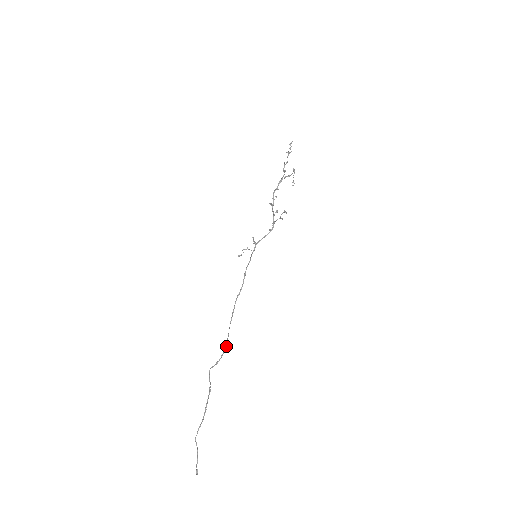
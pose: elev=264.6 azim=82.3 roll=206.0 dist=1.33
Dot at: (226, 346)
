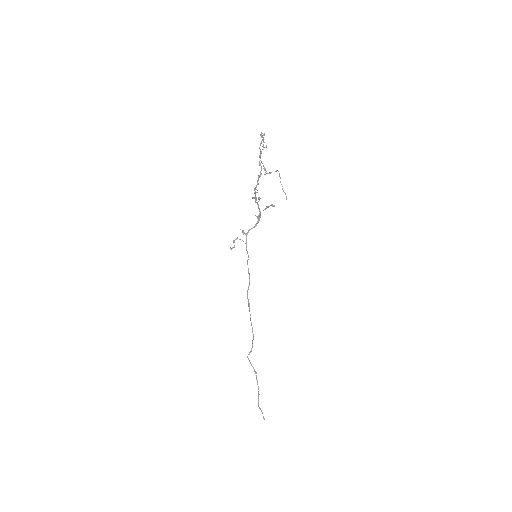
Dot at: occluded
